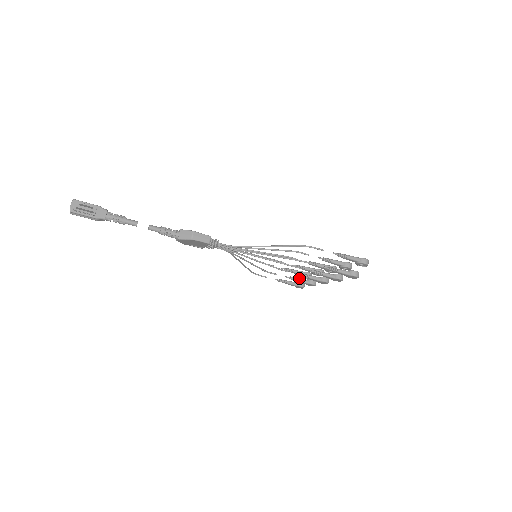
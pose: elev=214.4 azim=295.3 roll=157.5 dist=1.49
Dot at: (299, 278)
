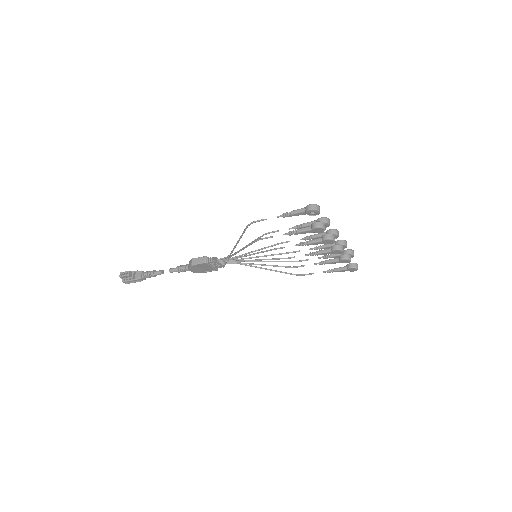
Dot at: occluded
